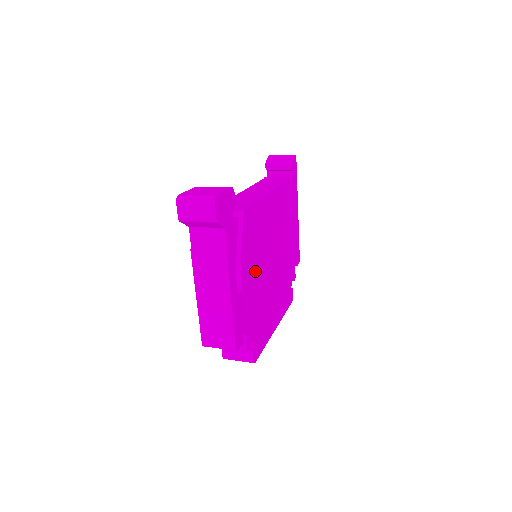
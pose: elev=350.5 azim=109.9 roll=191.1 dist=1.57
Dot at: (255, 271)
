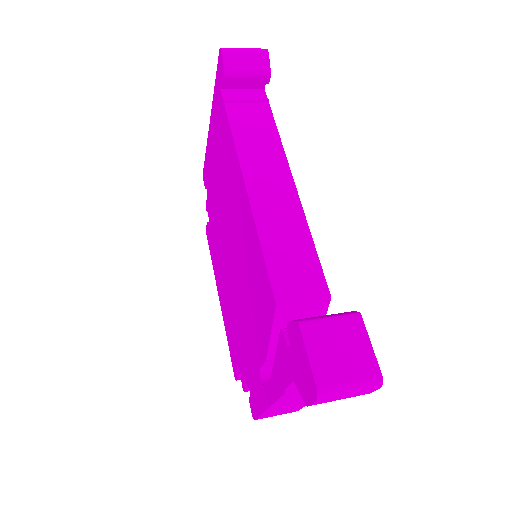
Dot at: occluded
